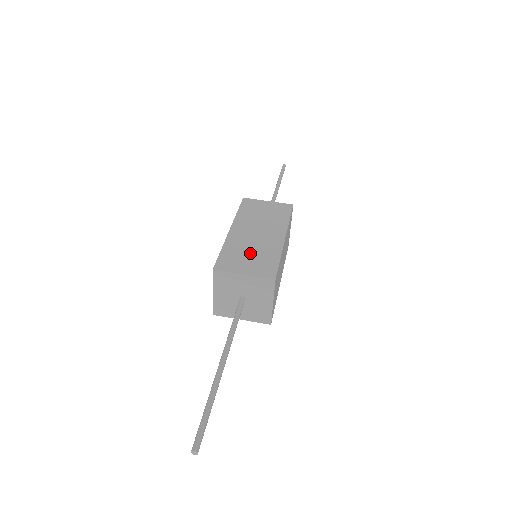
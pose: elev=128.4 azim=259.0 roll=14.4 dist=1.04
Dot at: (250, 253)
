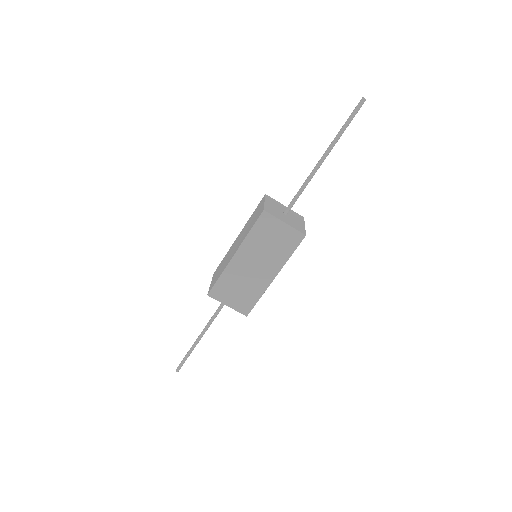
Dot at: (240, 287)
